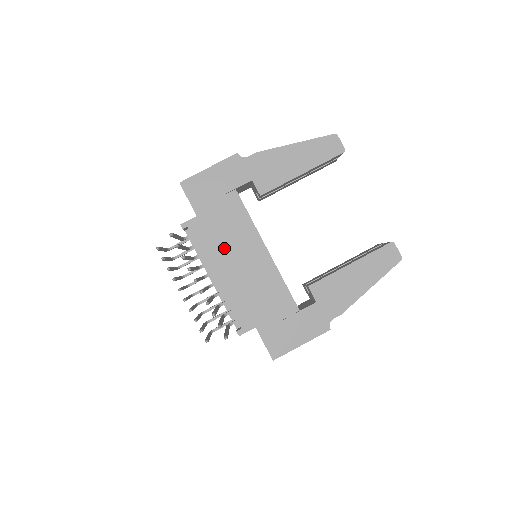
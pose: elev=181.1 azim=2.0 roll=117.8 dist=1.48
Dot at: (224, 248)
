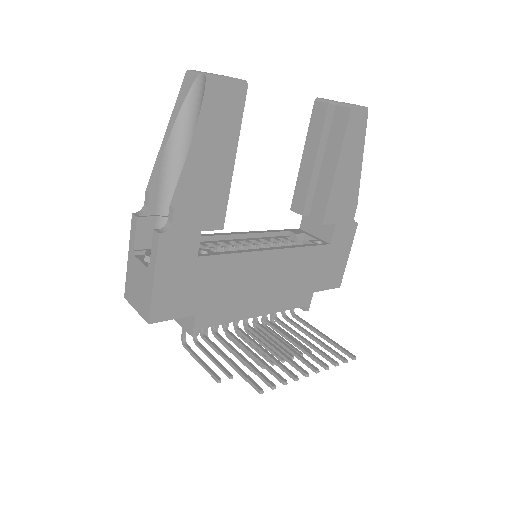
Dot at: (242, 296)
